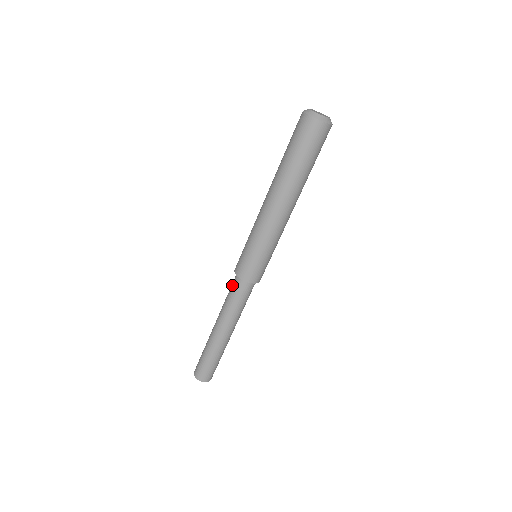
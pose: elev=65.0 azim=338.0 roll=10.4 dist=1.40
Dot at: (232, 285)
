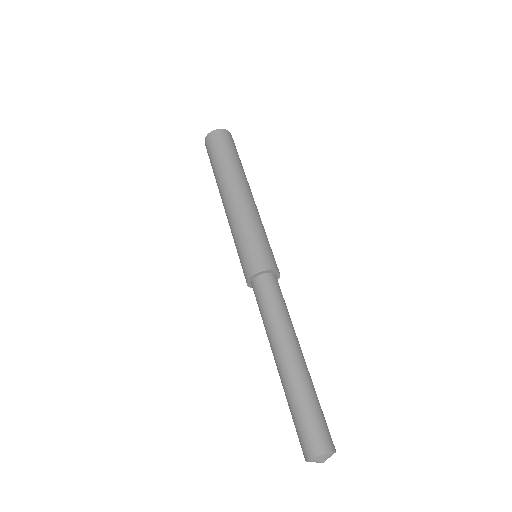
Dot at: occluded
